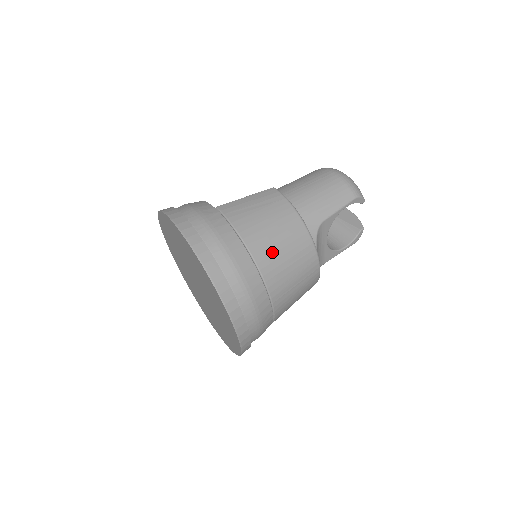
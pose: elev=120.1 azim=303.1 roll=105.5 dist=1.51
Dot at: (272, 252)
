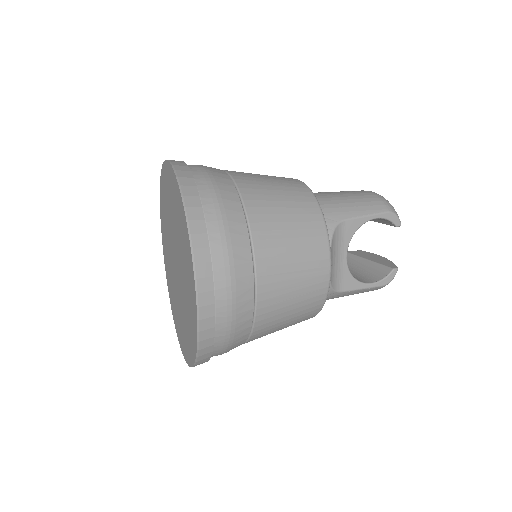
Dot at: (271, 212)
